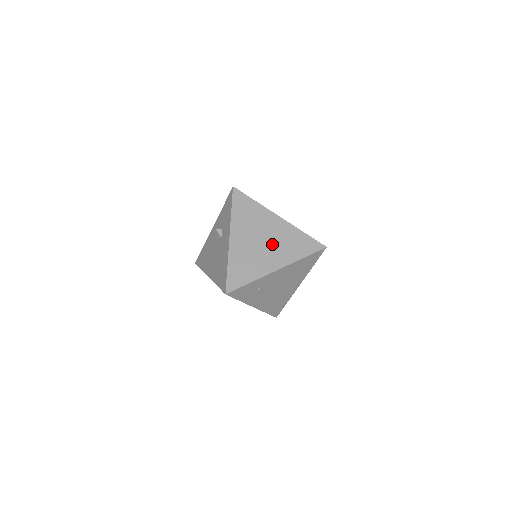
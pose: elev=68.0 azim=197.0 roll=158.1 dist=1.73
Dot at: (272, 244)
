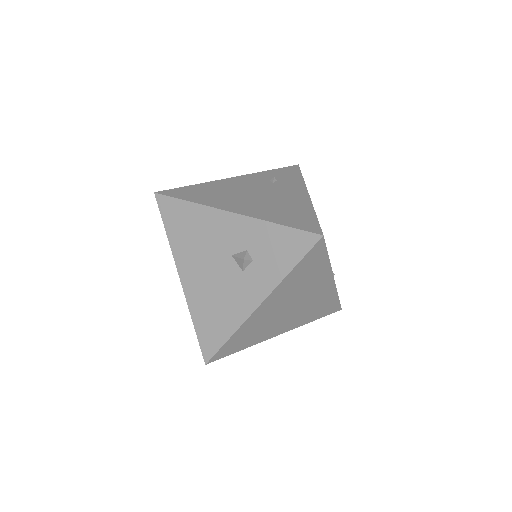
Dot at: (298, 310)
